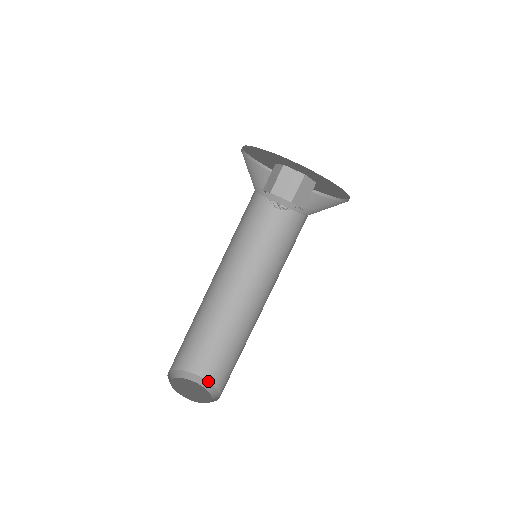
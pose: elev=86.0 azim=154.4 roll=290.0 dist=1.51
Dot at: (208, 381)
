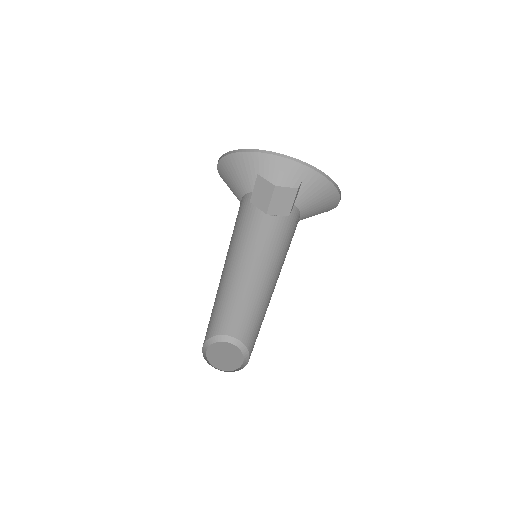
Dot at: (228, 335)
